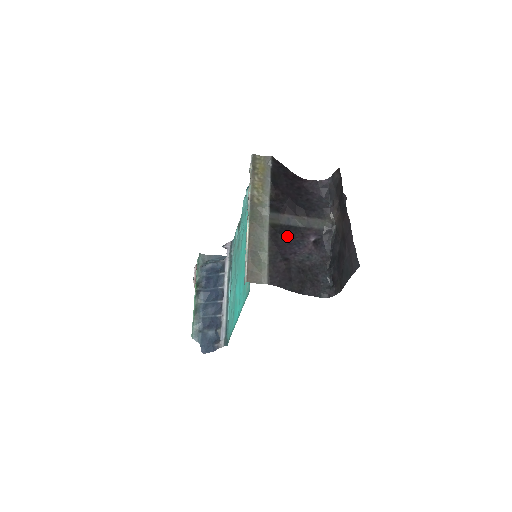
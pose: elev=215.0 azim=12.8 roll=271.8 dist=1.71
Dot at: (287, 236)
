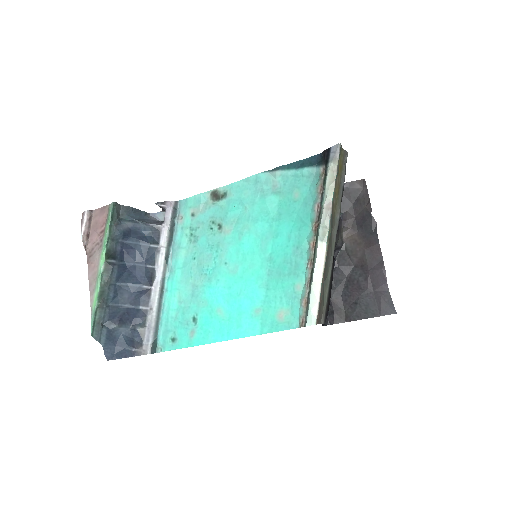
Dot at: (334, 259)
